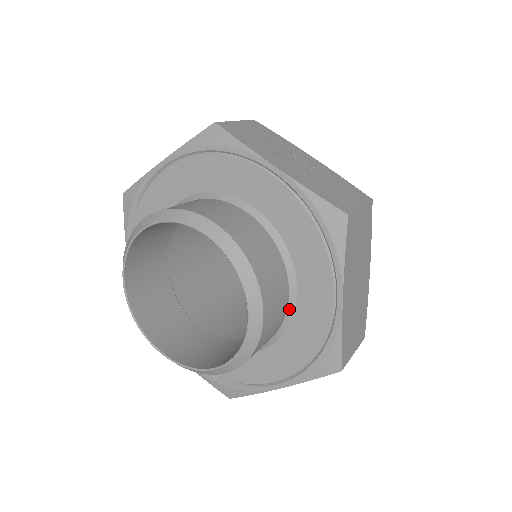
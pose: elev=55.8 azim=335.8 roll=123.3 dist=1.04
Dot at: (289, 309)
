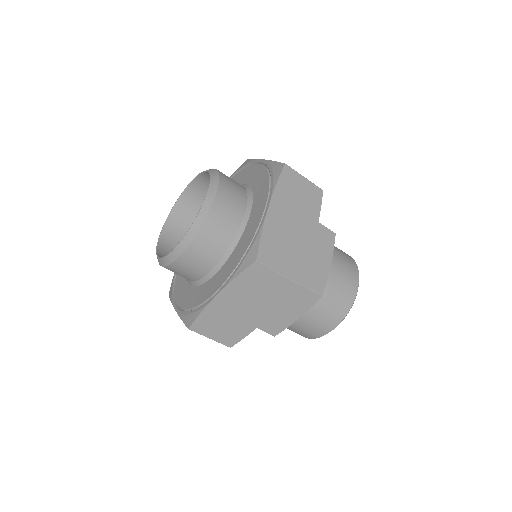
Dot at: (241, 228)
